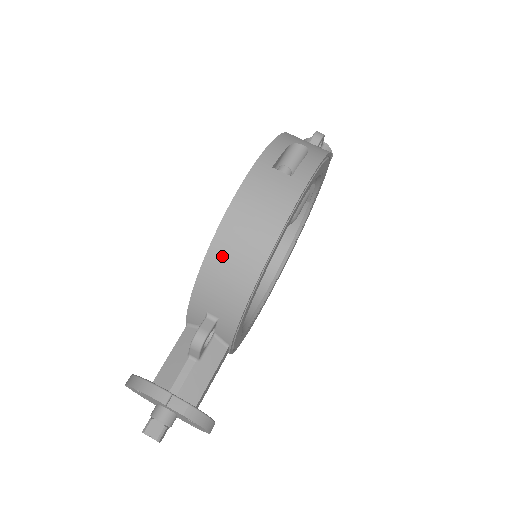
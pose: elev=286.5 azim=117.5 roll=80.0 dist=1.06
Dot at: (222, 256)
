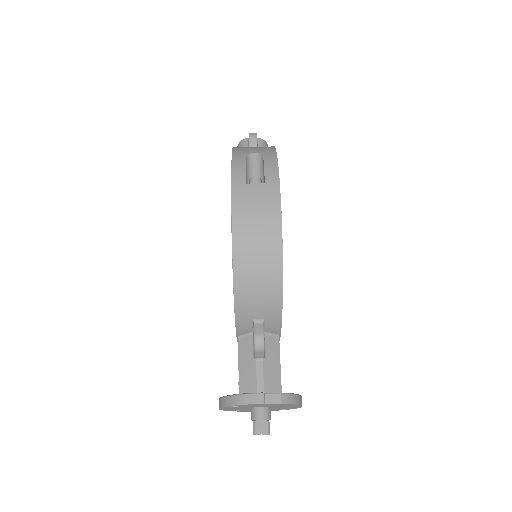
Dot at: (246, 271)
